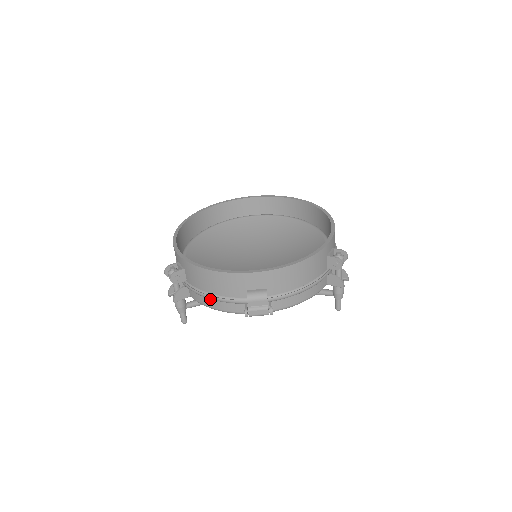
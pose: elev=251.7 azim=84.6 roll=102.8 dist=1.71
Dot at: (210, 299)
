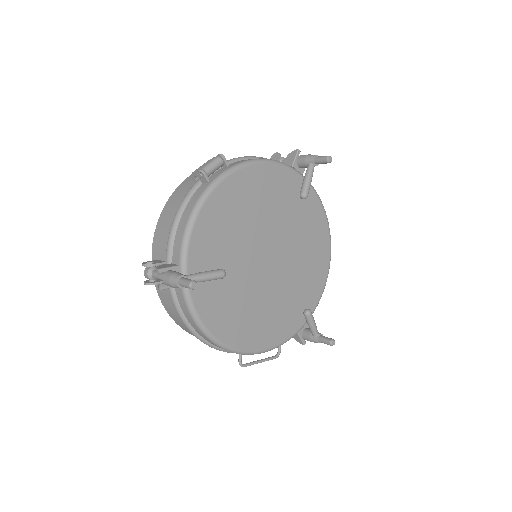
Dot at: (180, 222)
